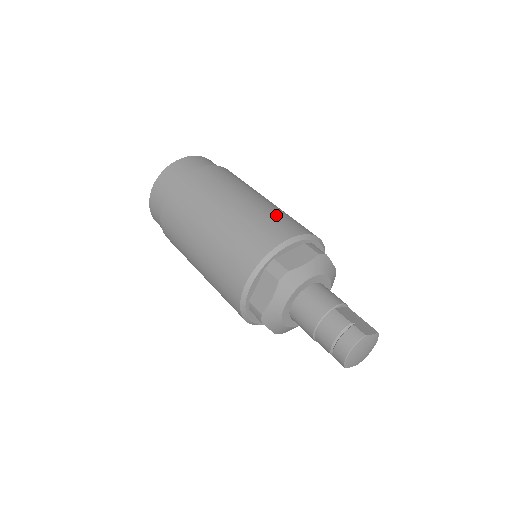
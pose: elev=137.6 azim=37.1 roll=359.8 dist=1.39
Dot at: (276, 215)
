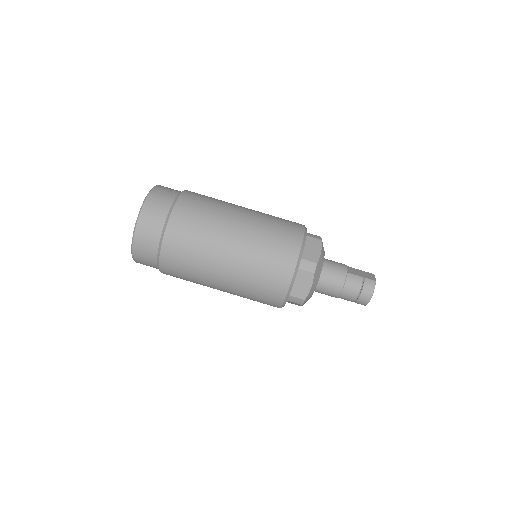
Dot at: (275, 222)
